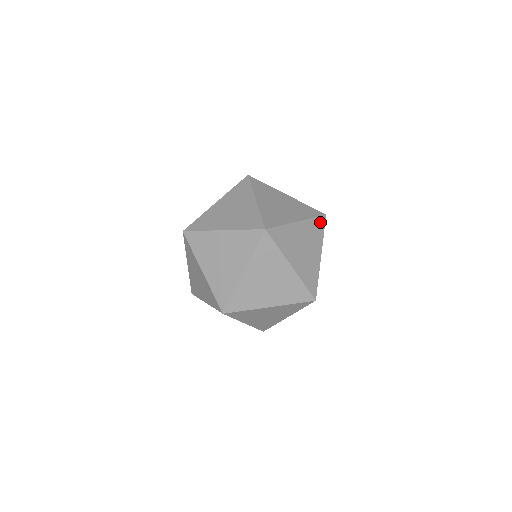
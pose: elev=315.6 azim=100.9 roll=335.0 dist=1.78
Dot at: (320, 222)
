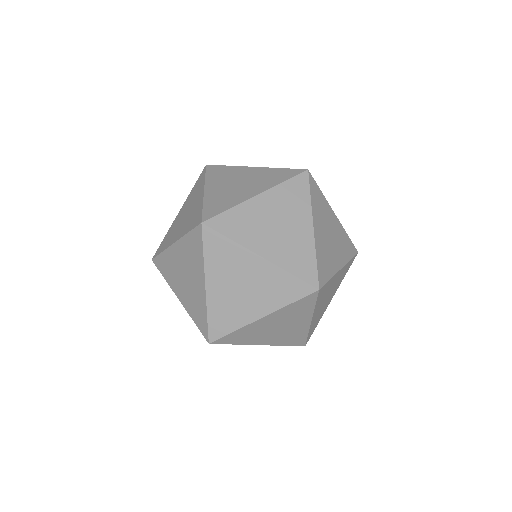
Dot at: (306, 300)
